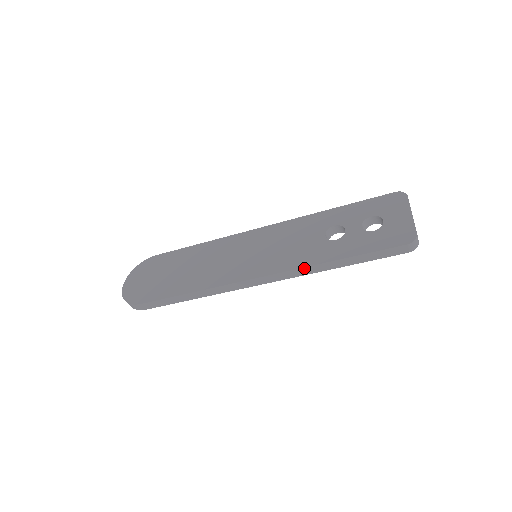
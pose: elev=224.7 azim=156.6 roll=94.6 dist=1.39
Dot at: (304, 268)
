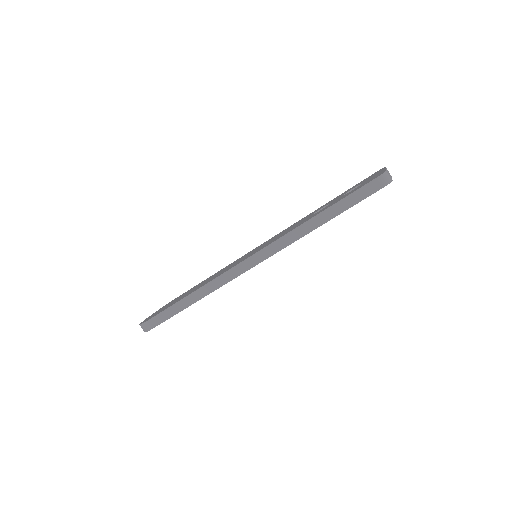
Dot at: (289, 234)
